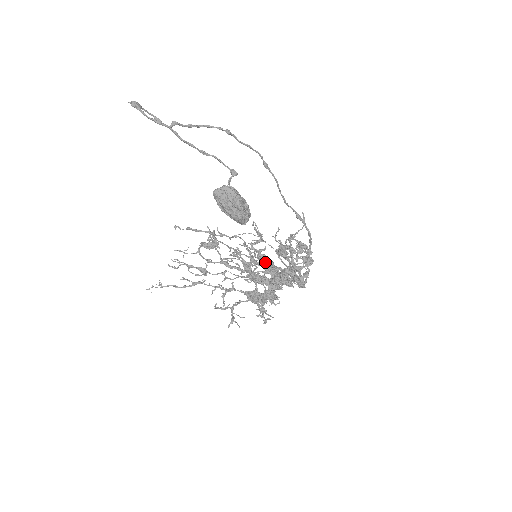
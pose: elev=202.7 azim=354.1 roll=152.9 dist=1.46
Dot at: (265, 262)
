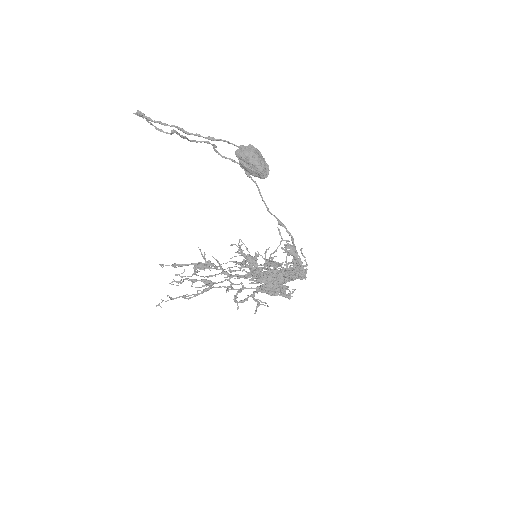
Dot at: occluded
